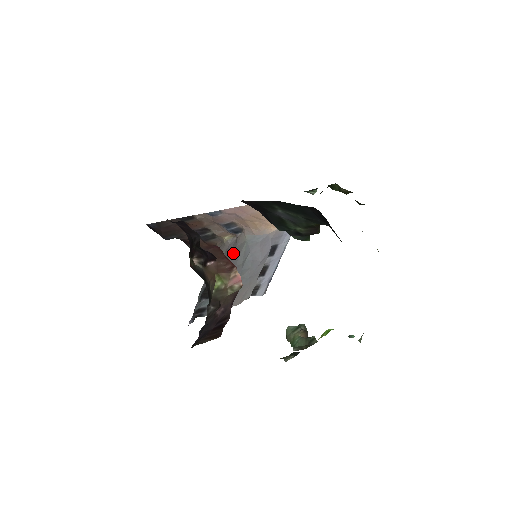
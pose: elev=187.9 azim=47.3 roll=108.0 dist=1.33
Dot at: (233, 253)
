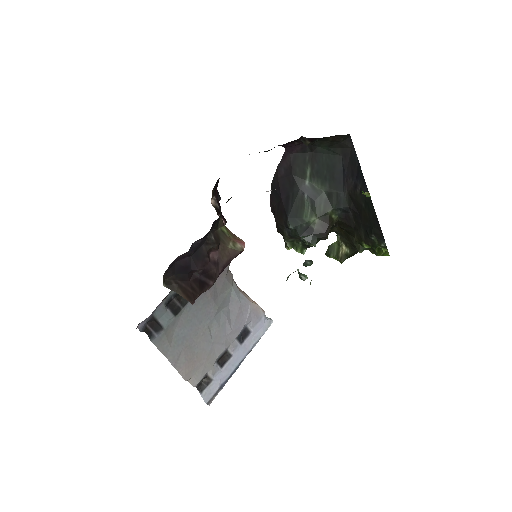
Dot at: (219, 281)
